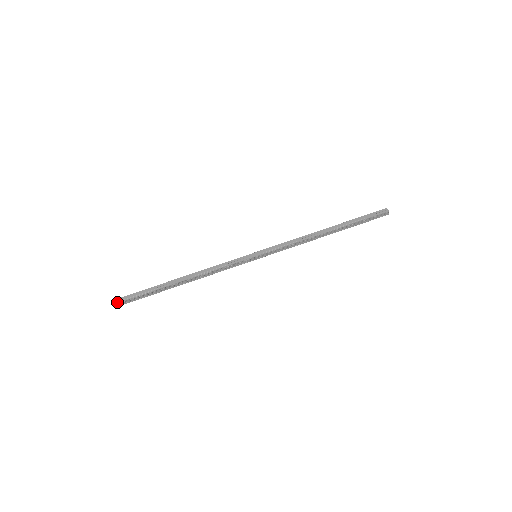
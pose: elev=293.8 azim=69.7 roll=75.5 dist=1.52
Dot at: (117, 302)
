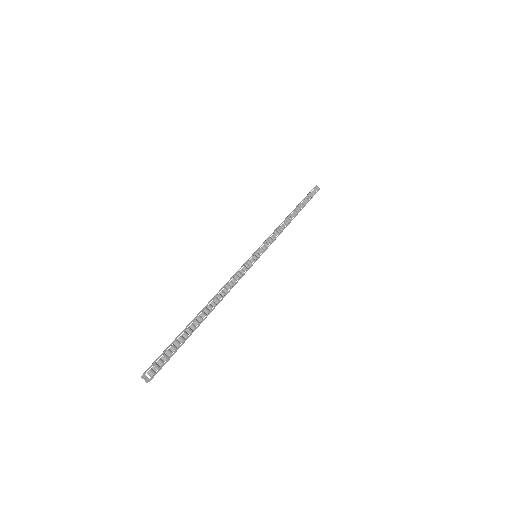
Dot at: (146, 370)
